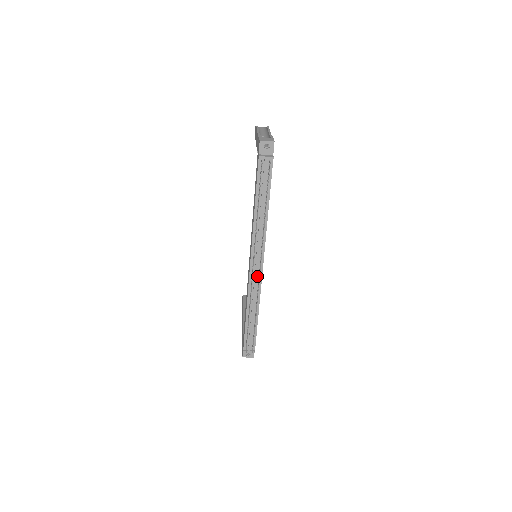
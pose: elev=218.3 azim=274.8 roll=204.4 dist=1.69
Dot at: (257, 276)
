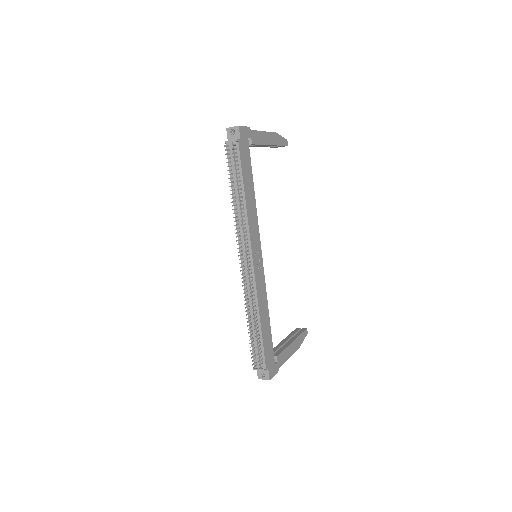
Dot at: (250, 273)
